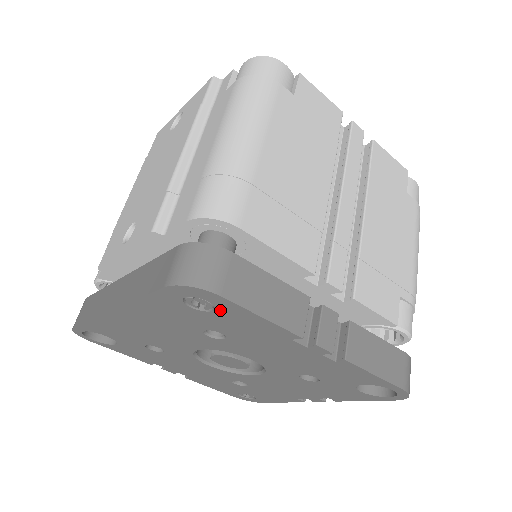
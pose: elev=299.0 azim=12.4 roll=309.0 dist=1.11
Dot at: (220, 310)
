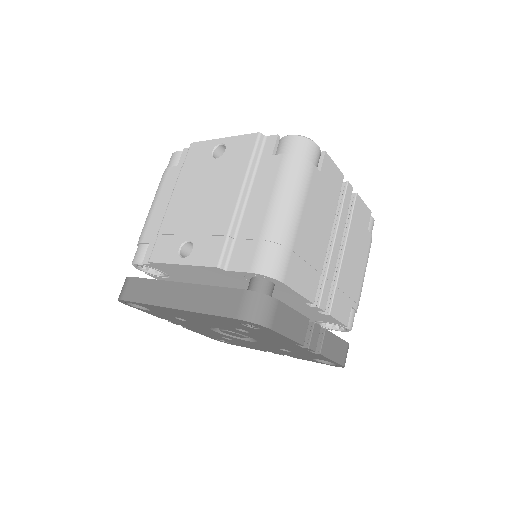
Dot at: (262, 330)
